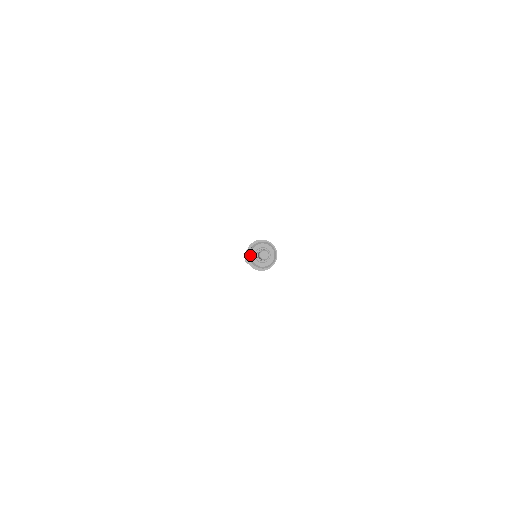
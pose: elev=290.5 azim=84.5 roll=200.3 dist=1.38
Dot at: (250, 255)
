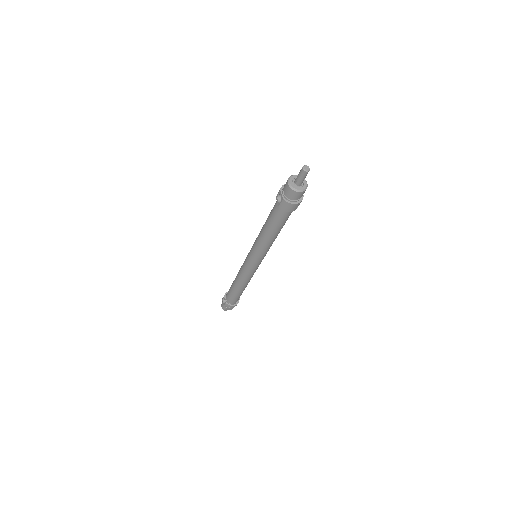
Dot at: (289, 182)
